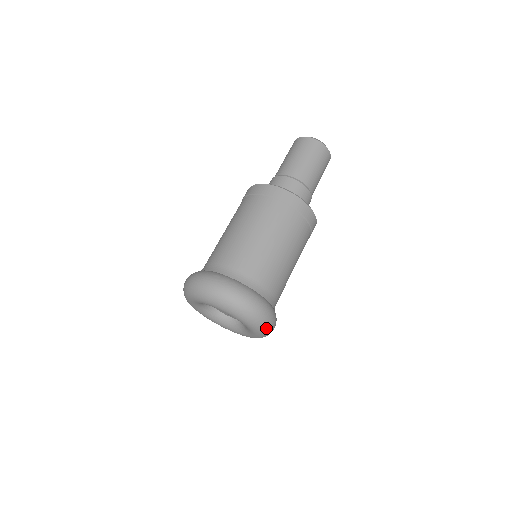
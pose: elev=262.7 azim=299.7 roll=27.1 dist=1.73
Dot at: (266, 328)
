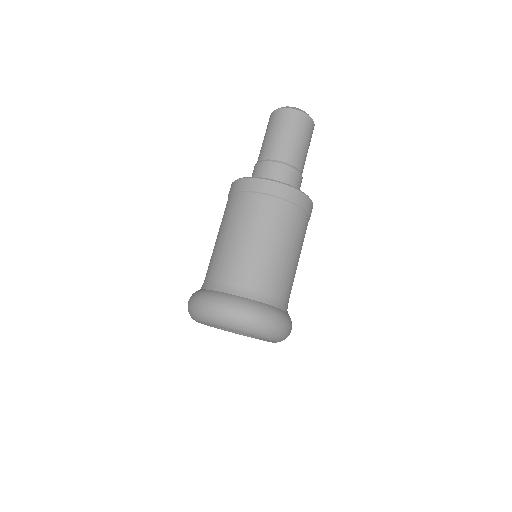
Dot at: (284, 337)
